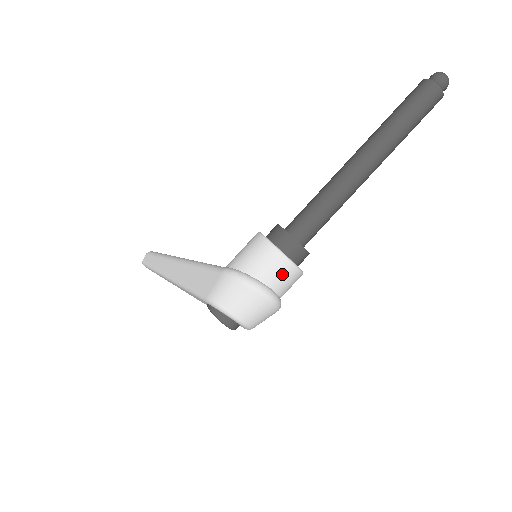
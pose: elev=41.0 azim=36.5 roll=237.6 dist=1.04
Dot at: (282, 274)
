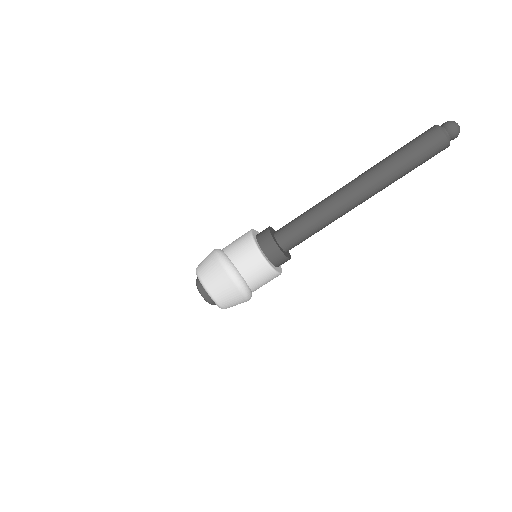
Dot at: (249, 260)
